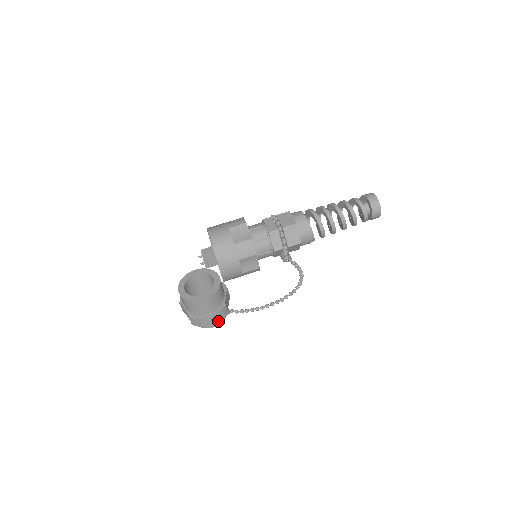
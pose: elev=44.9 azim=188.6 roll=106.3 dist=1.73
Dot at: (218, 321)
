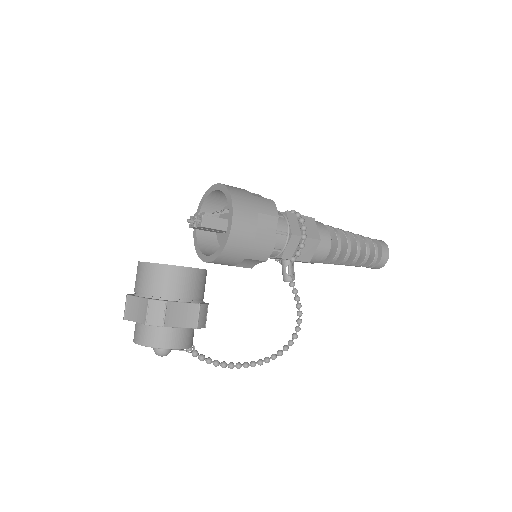
Dot at: (184, 339)
